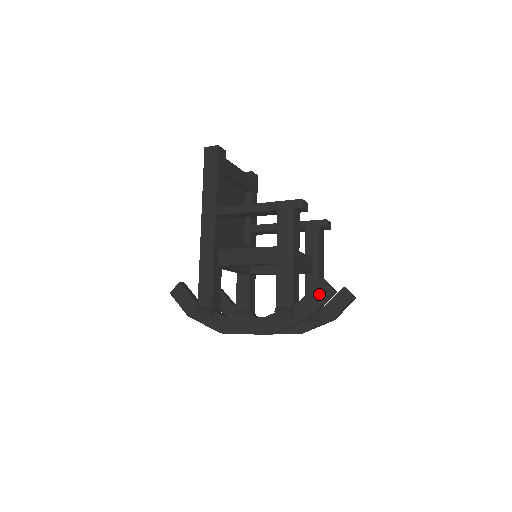
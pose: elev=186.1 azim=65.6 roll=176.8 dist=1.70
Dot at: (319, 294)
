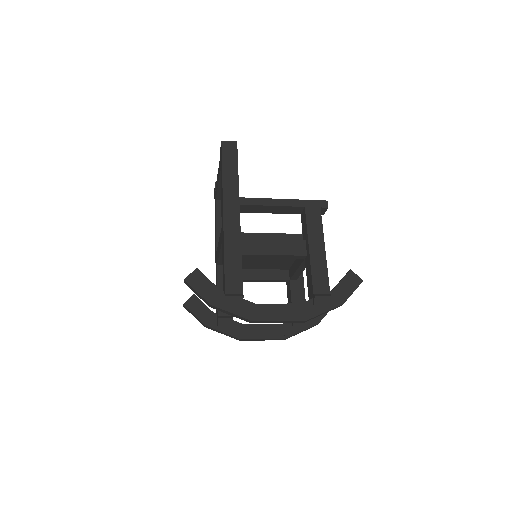
Dot at: (350, 283)
